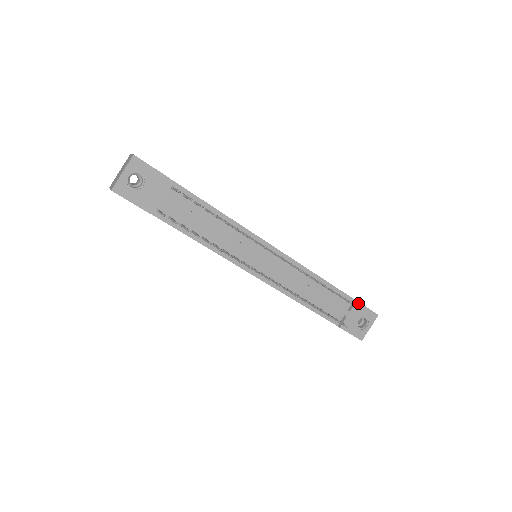
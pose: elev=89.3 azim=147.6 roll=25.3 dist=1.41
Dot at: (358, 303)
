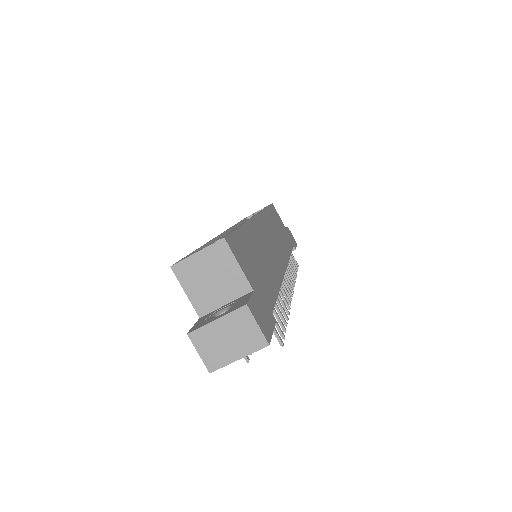
Dot at: (295, 249)
